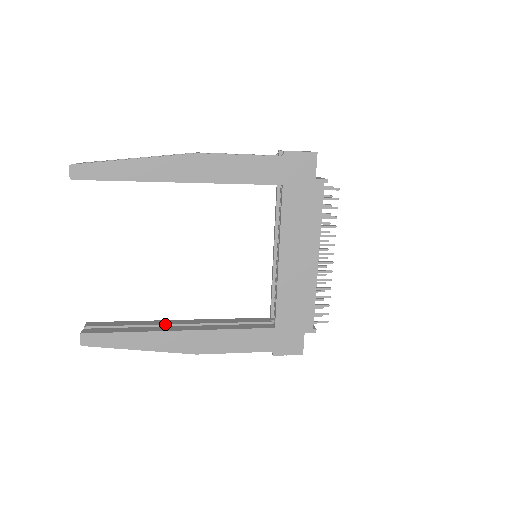
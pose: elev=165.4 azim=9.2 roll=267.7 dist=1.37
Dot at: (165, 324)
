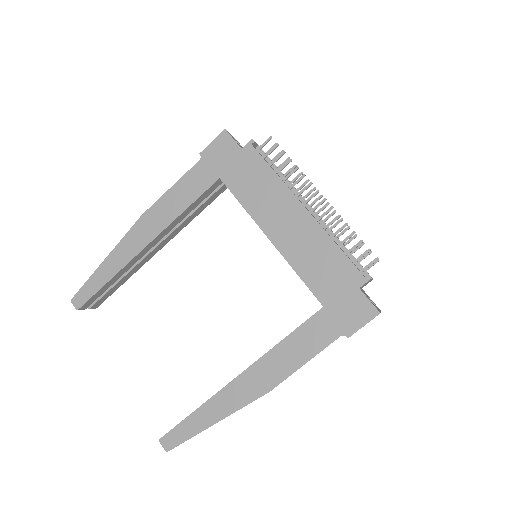
Dot at: occluded
